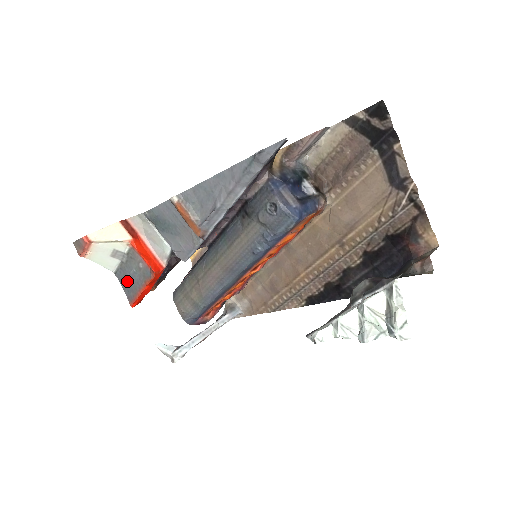
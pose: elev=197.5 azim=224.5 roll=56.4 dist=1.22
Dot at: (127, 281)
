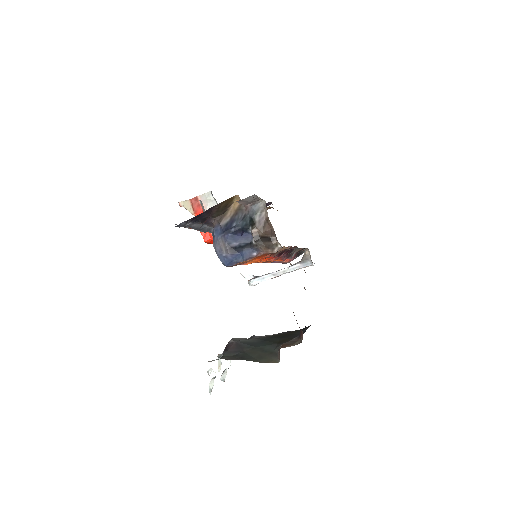
Dot at: occluded
